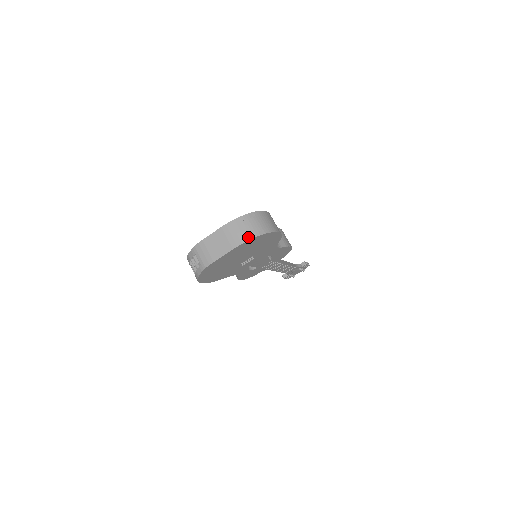
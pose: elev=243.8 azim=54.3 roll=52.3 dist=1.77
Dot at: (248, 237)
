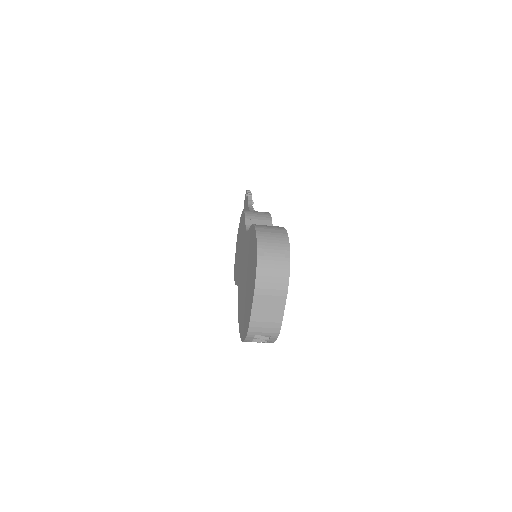
Dot at: (285, 273)
